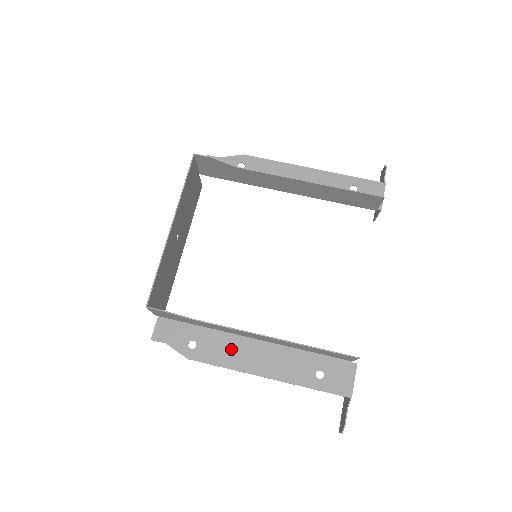
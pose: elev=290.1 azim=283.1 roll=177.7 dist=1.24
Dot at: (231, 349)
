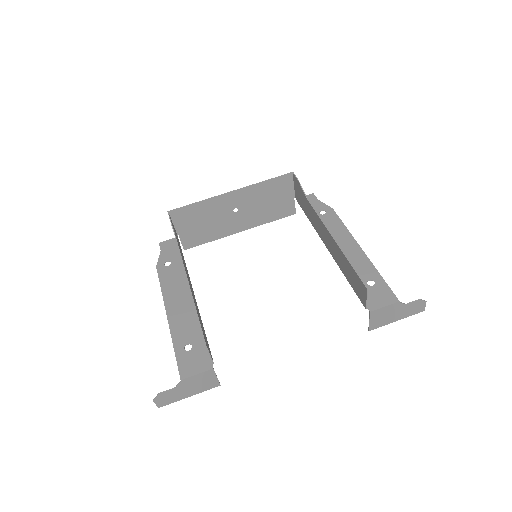
Dot at: (177, 284)
